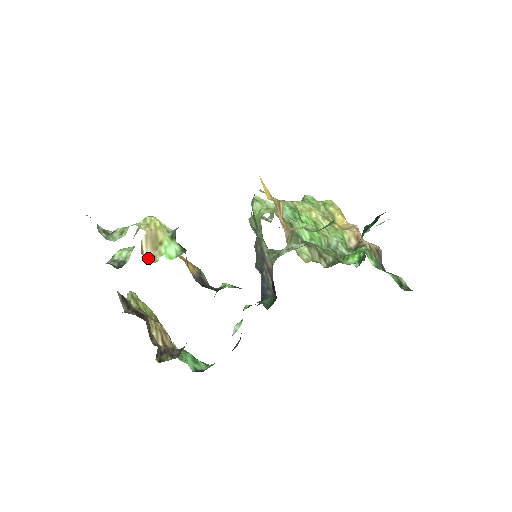
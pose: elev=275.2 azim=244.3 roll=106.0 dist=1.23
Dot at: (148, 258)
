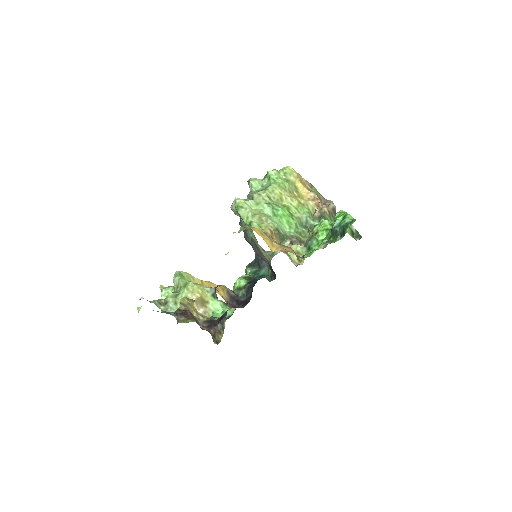
Dot at: (202, 313)
